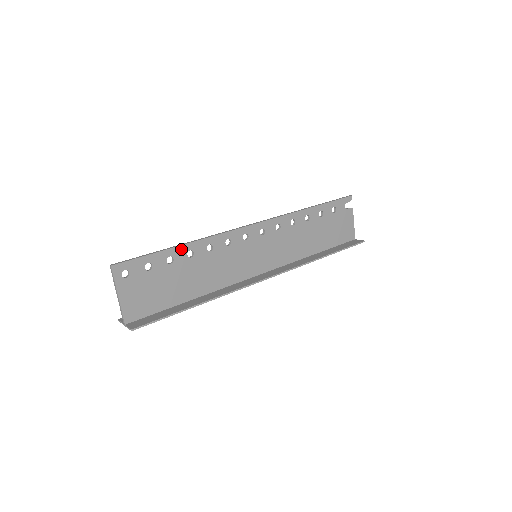
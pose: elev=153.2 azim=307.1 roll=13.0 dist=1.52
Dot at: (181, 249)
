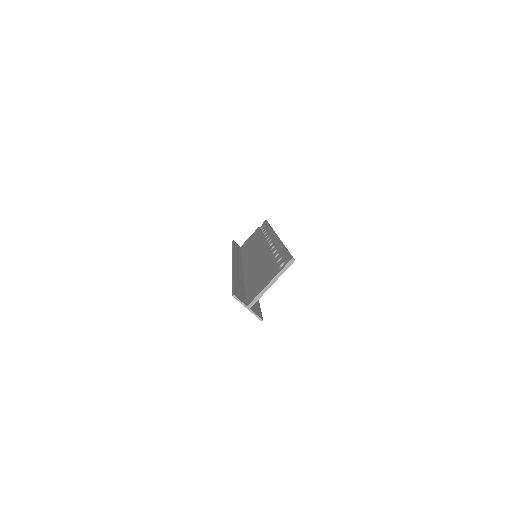
Dot at: occluded
